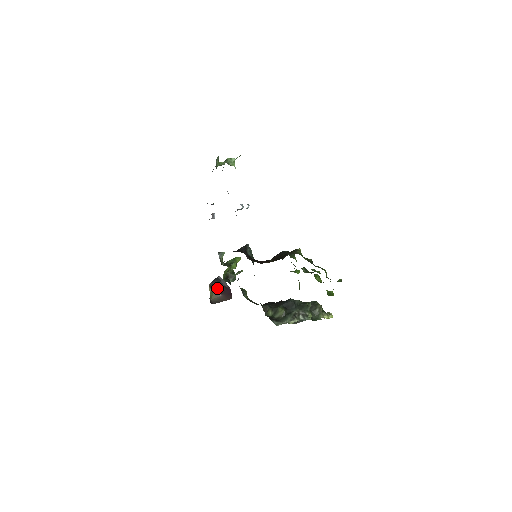
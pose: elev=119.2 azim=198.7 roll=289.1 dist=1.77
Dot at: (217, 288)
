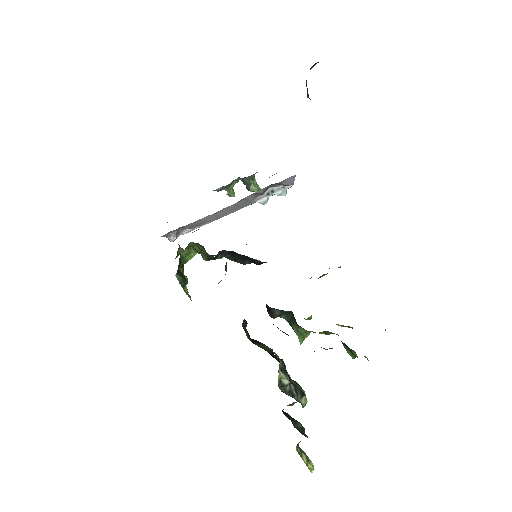
Dot at: occluded
